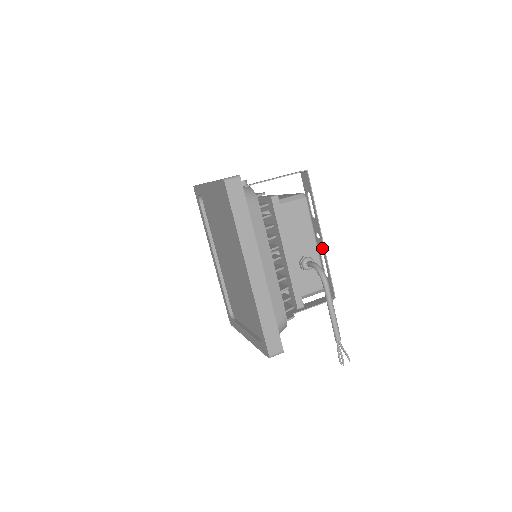
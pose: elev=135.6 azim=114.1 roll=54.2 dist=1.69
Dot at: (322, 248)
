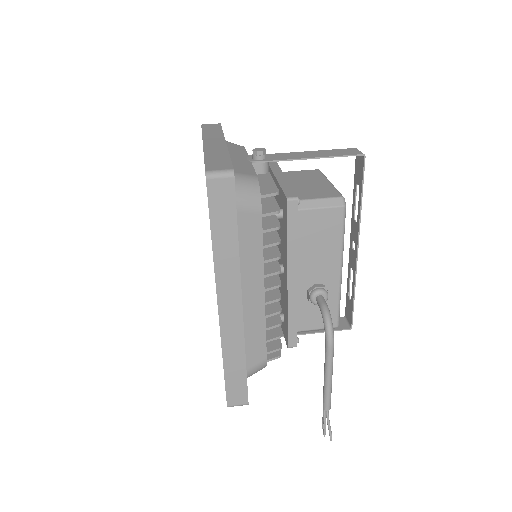
Dot at: (354, 264)
